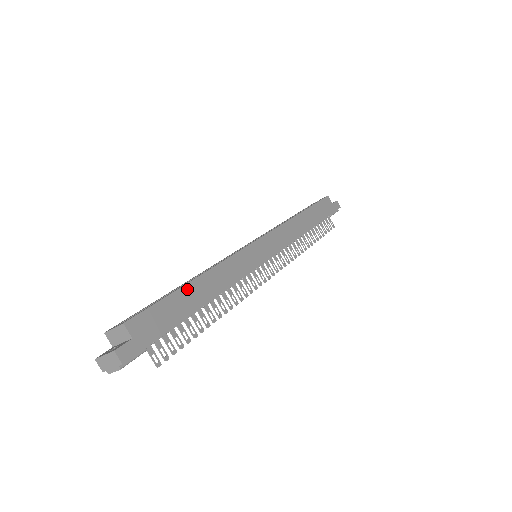
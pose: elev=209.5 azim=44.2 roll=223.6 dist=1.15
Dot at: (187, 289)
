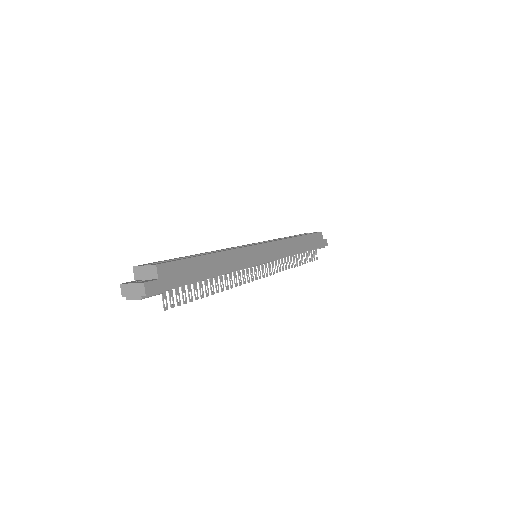
Dot at: (205, 259)
